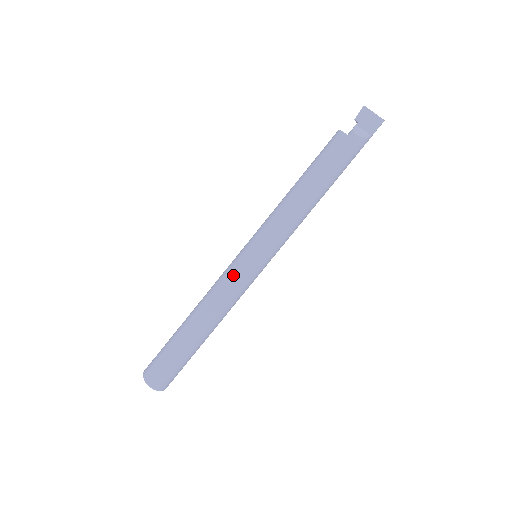
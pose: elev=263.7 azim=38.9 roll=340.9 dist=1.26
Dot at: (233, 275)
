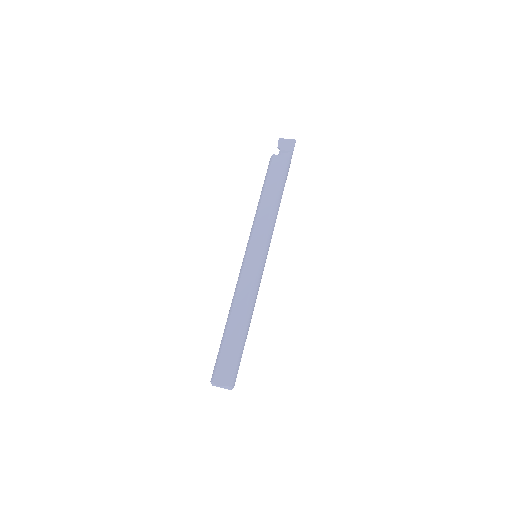
Dot at: (246, 272)
